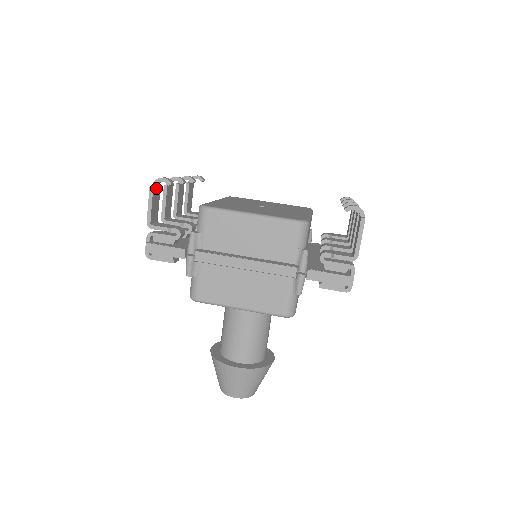
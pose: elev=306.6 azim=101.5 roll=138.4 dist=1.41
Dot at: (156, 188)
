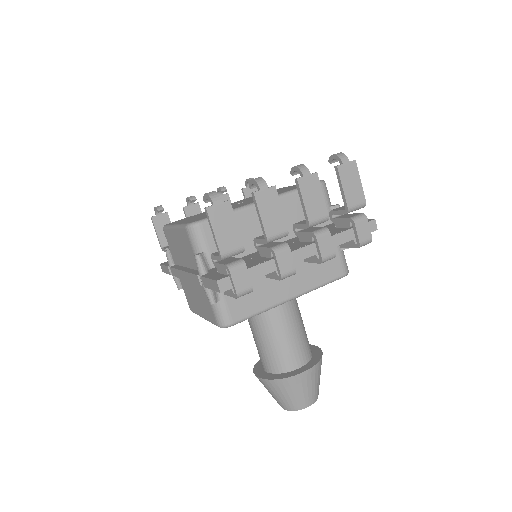
Dot at: (159, 216)
